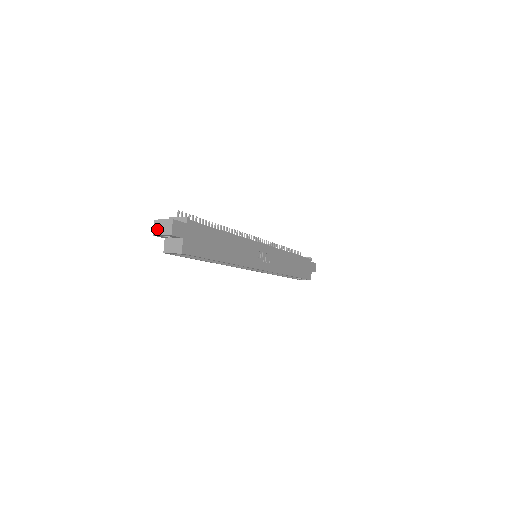
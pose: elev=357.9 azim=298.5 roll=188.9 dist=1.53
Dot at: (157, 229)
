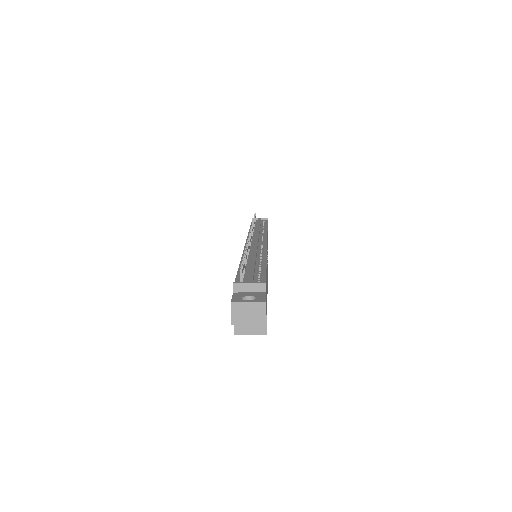
Dot at: (239, 316)
